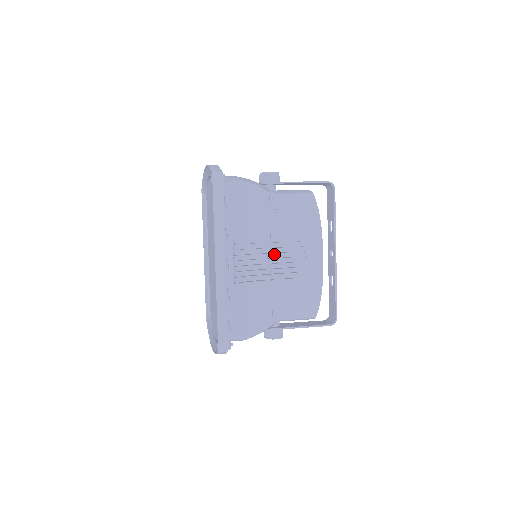
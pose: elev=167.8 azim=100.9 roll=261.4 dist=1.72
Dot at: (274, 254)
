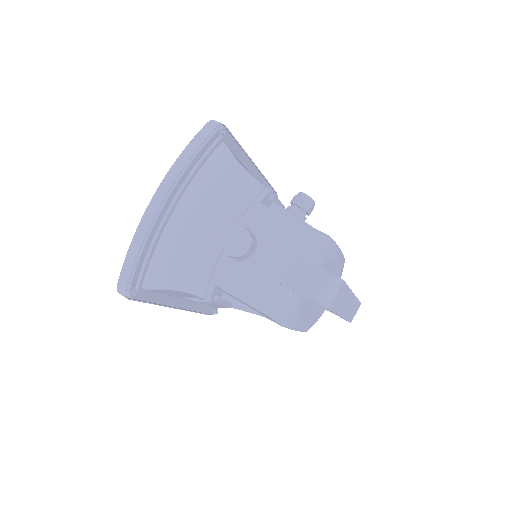
Dot at: occluded
